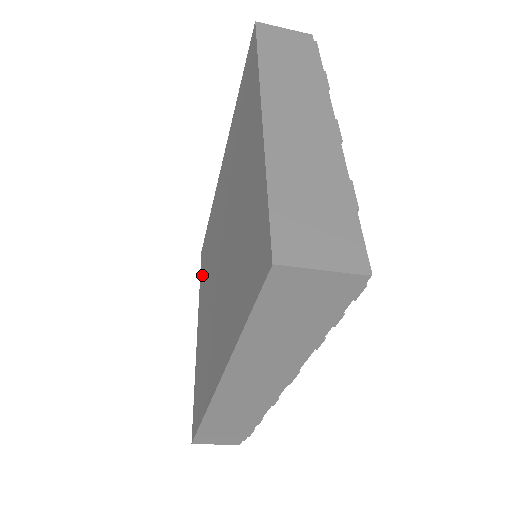
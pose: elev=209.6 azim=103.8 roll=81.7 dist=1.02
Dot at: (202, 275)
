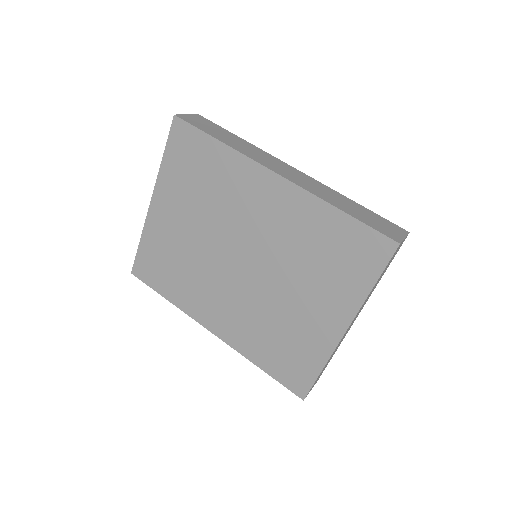
Dot at: (177, 166)
